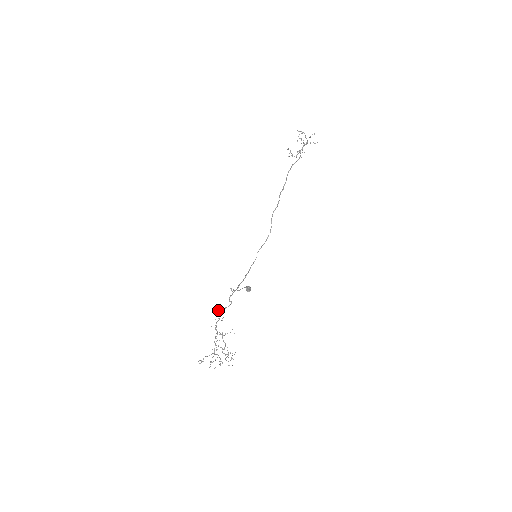
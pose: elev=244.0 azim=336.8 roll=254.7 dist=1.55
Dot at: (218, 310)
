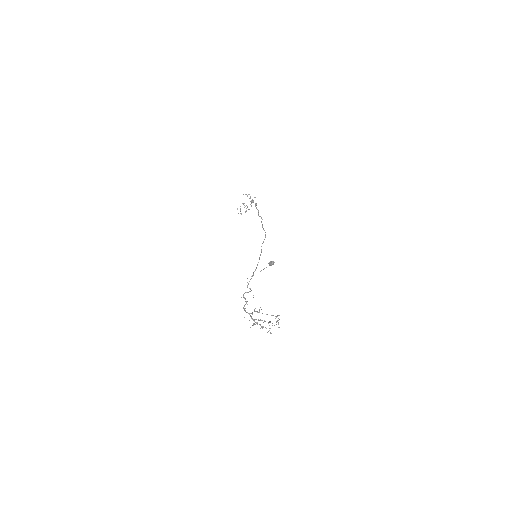
Dot at: (244, 293)
